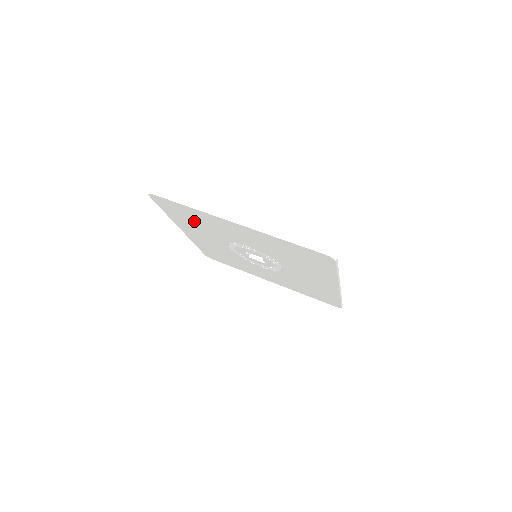
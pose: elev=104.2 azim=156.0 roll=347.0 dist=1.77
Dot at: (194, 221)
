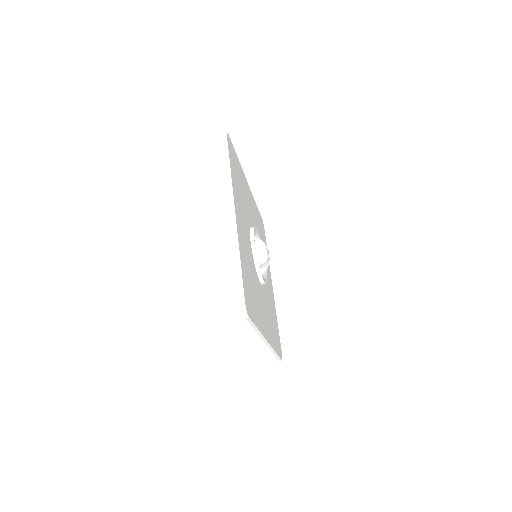
Dot at: occluded
